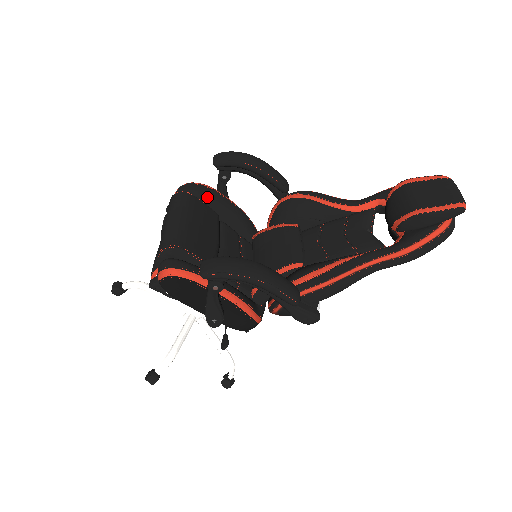
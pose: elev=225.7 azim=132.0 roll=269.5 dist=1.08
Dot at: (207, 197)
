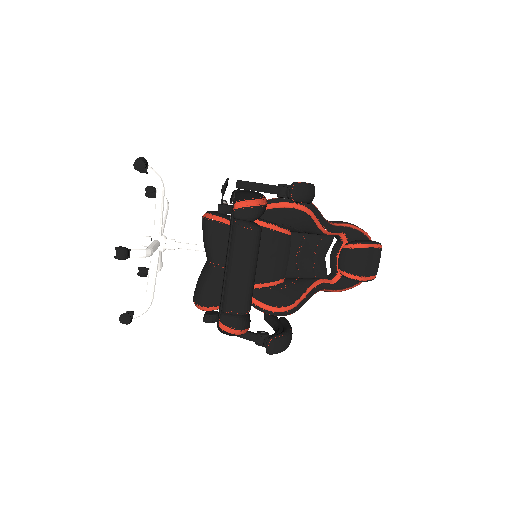
Dot at: occluded
